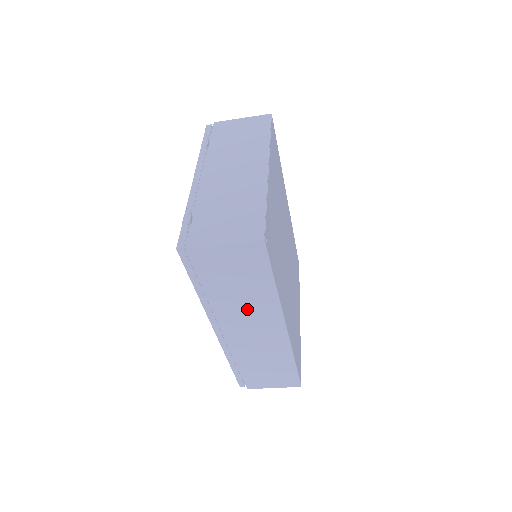
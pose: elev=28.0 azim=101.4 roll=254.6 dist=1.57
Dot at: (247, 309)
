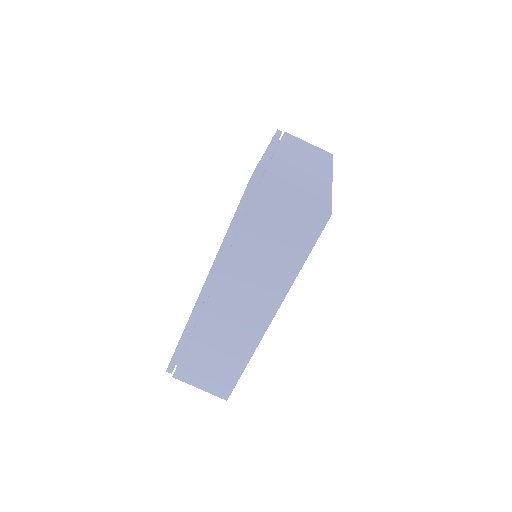
Dot at: (256, 278)
